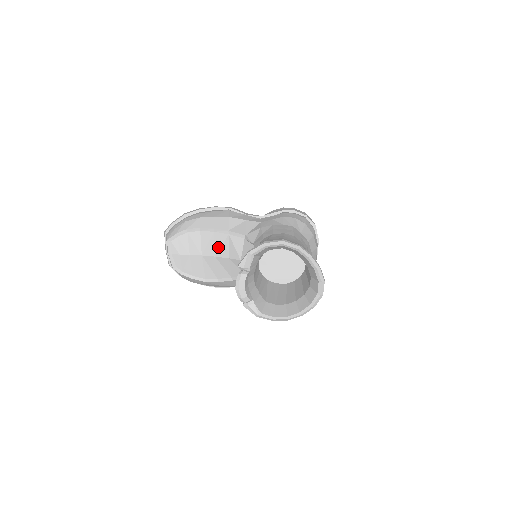
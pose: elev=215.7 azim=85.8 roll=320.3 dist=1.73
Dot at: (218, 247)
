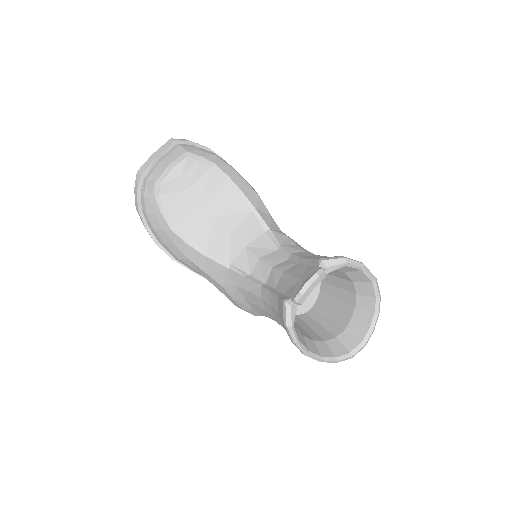
Dot at: (228, 212)
